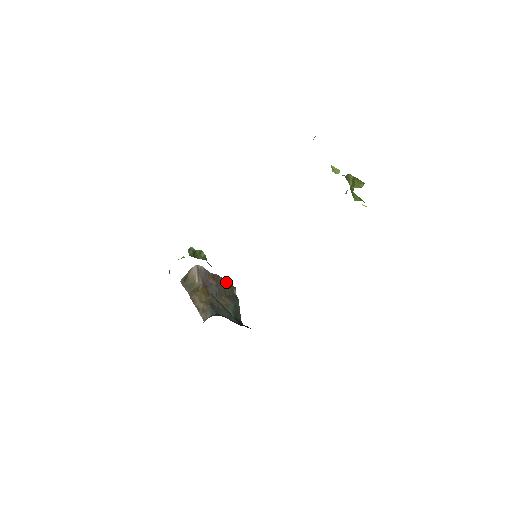
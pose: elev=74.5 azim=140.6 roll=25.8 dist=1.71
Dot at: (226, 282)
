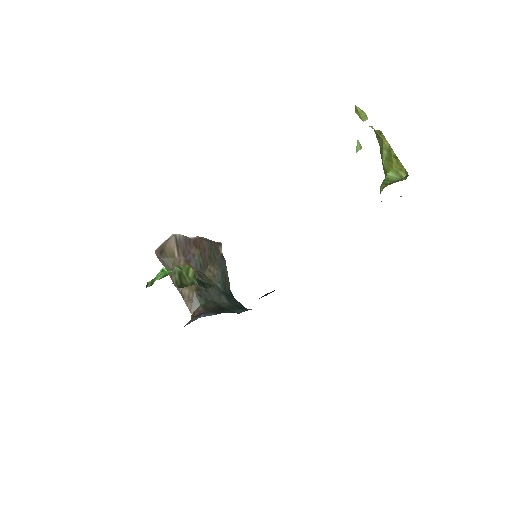
Dot at: (210, 243)
